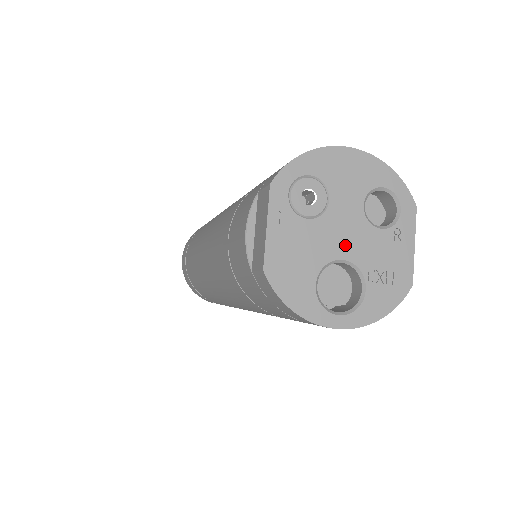
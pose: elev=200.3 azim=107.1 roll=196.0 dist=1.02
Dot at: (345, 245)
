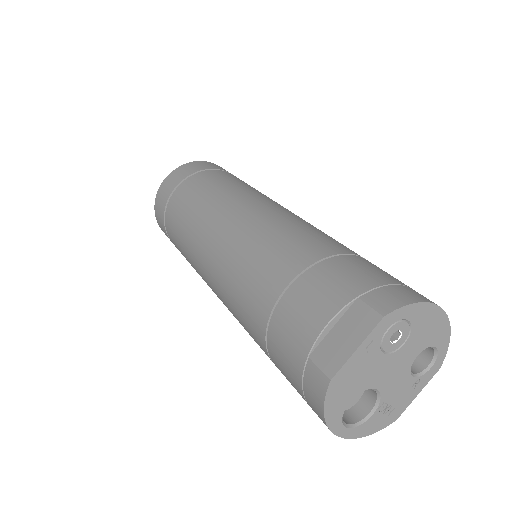
Dot at: (387, 380)
